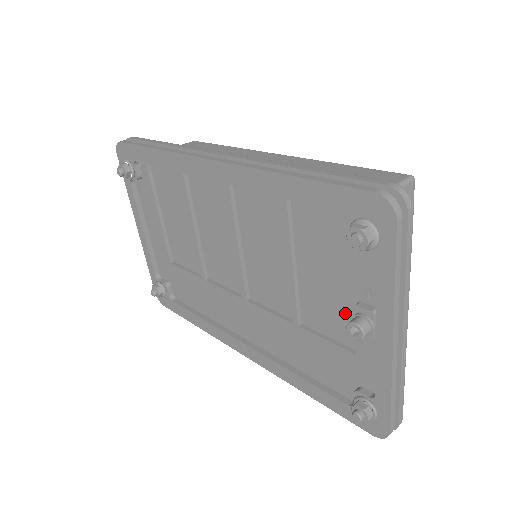
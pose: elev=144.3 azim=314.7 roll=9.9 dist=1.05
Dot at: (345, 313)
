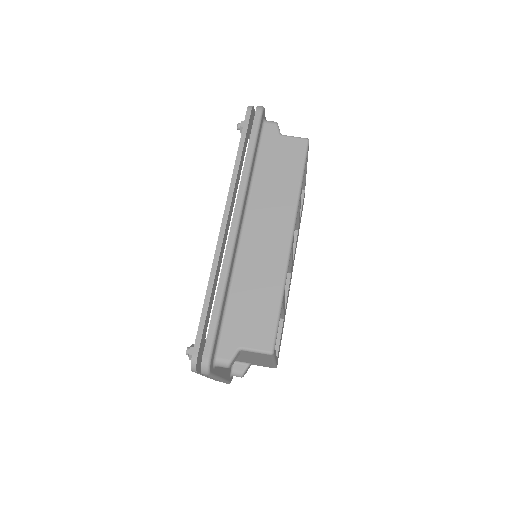
Dot at: occluded
